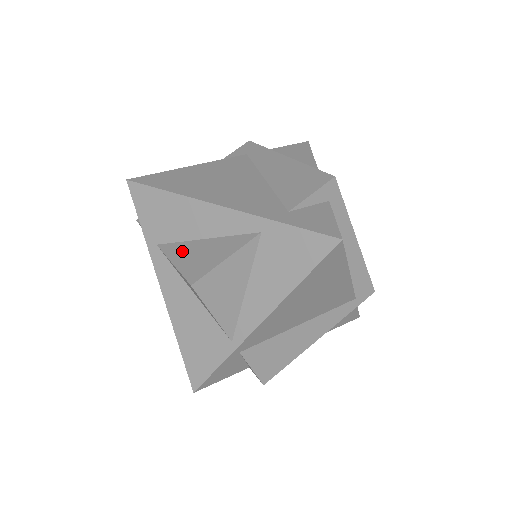
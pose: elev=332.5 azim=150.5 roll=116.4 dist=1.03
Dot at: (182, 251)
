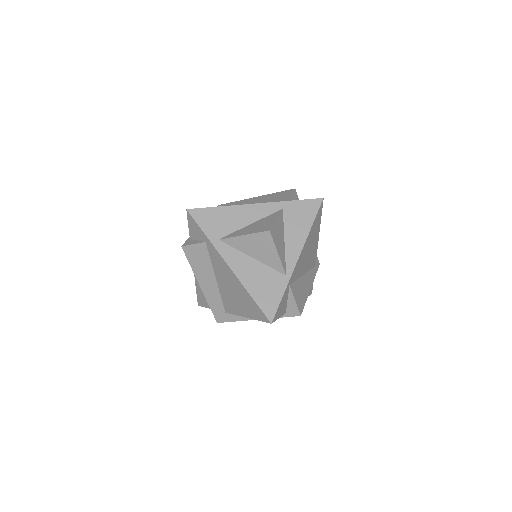
Dot at: (243, 231)
